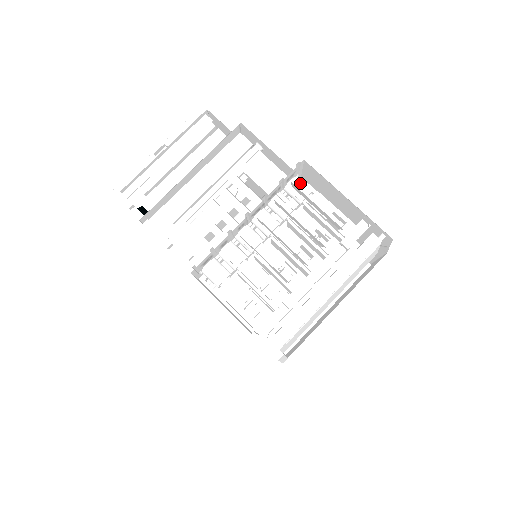
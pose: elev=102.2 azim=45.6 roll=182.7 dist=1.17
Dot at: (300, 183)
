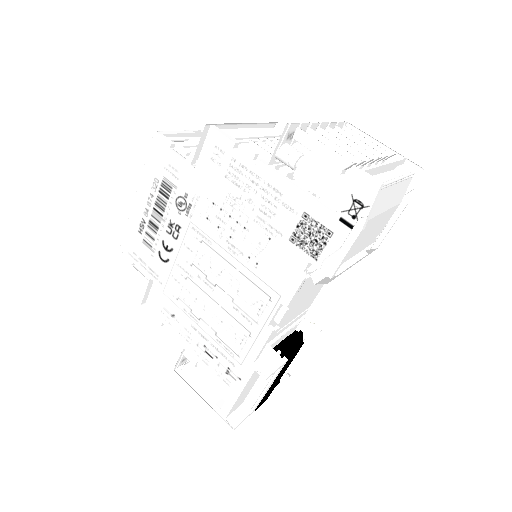
Dot at: occluded
